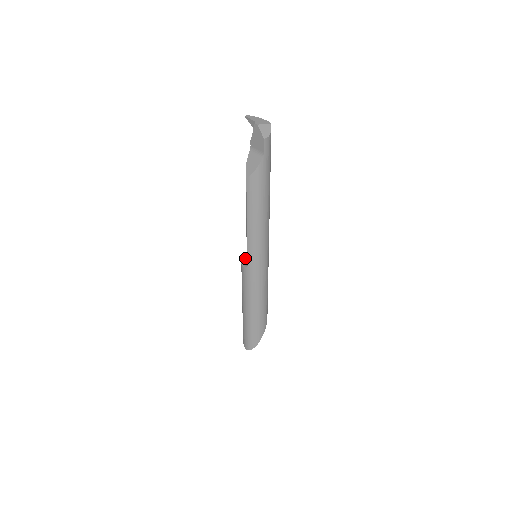
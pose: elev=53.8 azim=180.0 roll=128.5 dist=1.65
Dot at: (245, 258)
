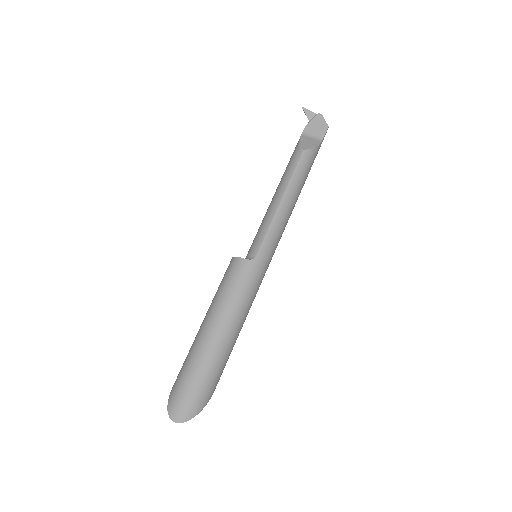
Dot at: occluded
